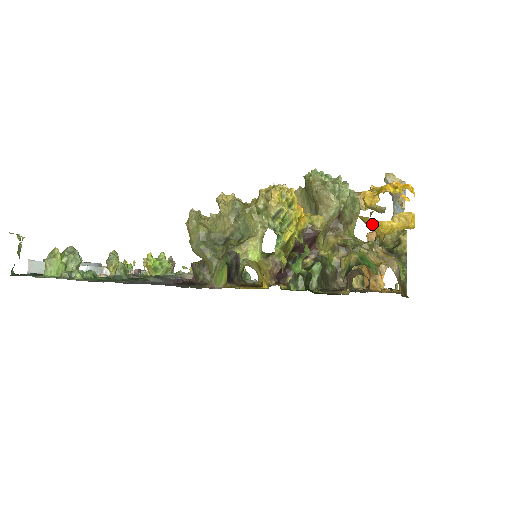
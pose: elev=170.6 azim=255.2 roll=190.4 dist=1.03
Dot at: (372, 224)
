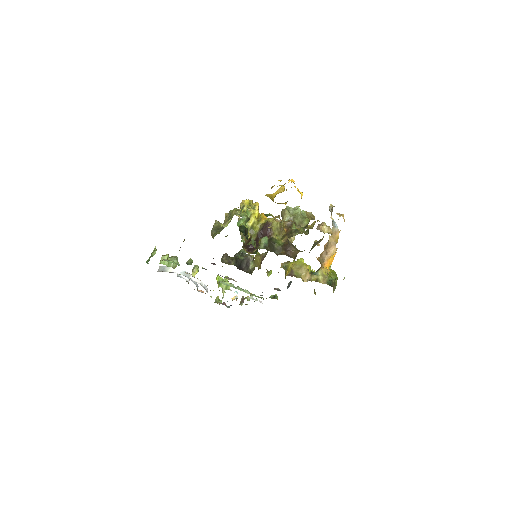
Dot at: (271, 198)
